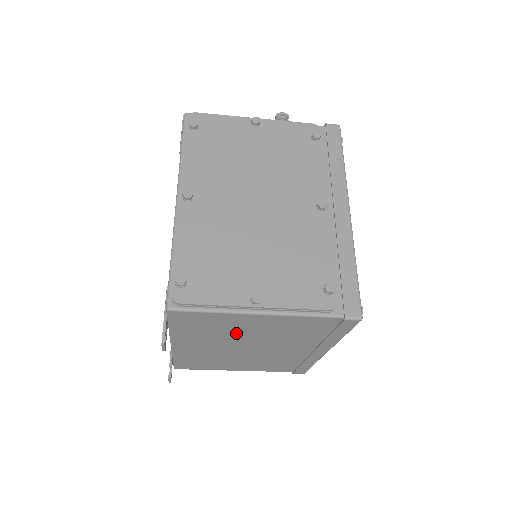
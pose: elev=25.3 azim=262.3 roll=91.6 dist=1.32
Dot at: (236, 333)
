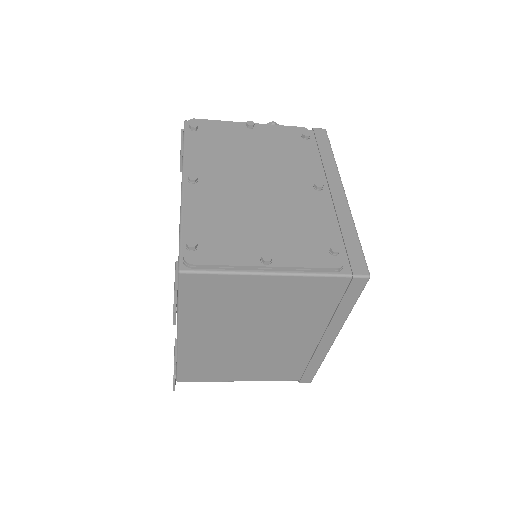
Dot at: (245, 310)
